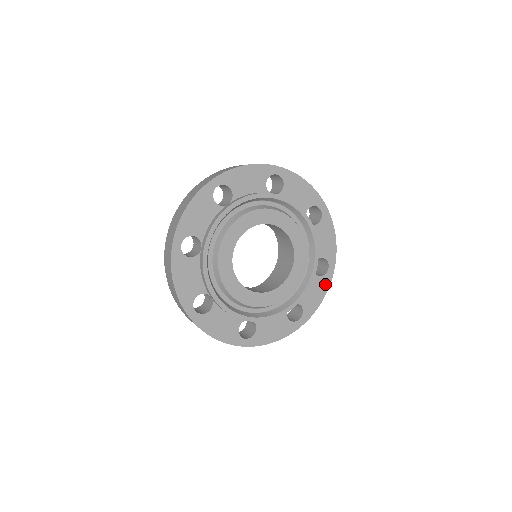
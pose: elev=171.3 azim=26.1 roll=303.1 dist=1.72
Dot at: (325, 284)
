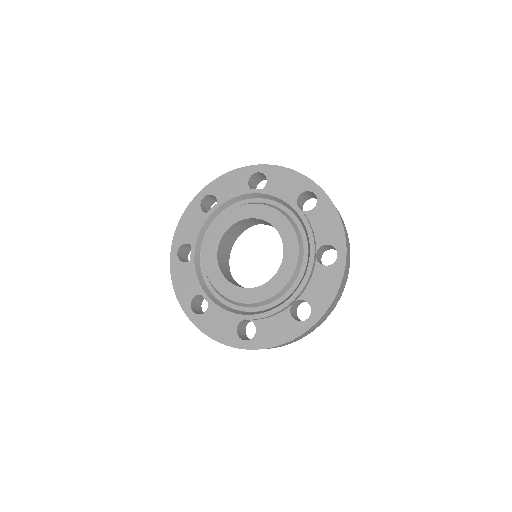
Dot at: (327, 206)
